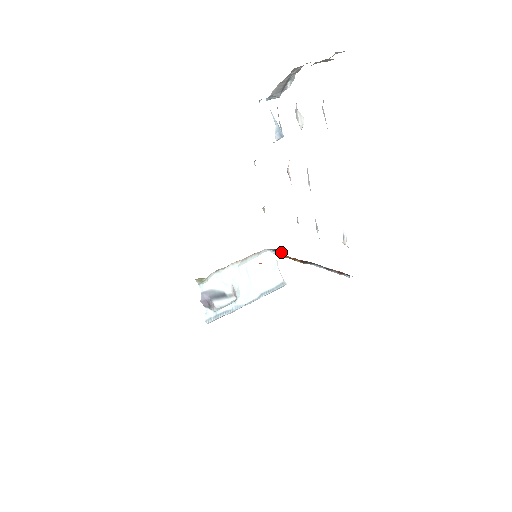
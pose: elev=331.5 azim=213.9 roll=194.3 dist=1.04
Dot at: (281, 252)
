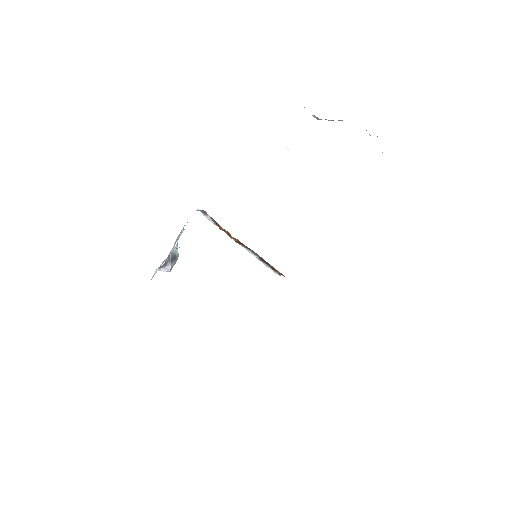
Dot at: (213, 219)
